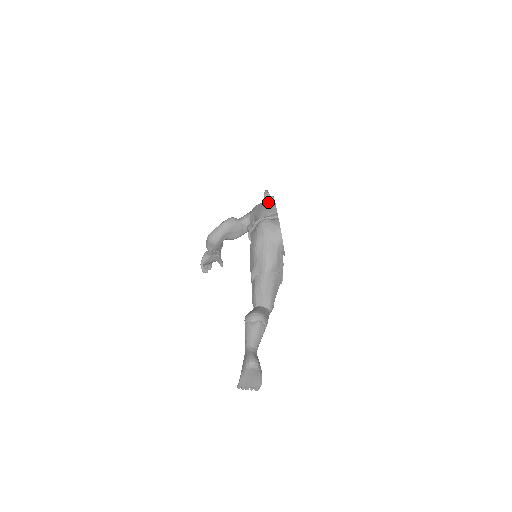
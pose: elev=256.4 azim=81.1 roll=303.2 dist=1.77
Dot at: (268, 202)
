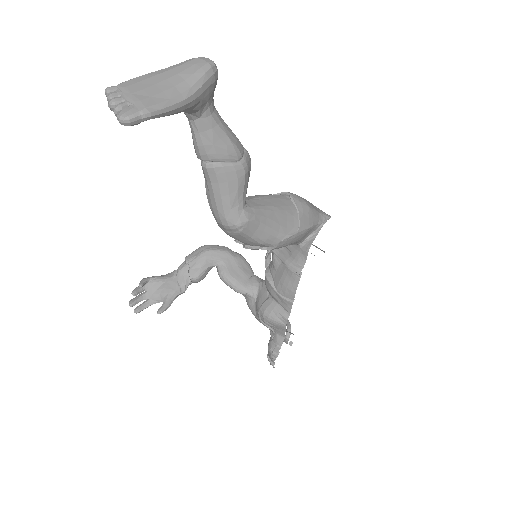
Dot at: occluded
